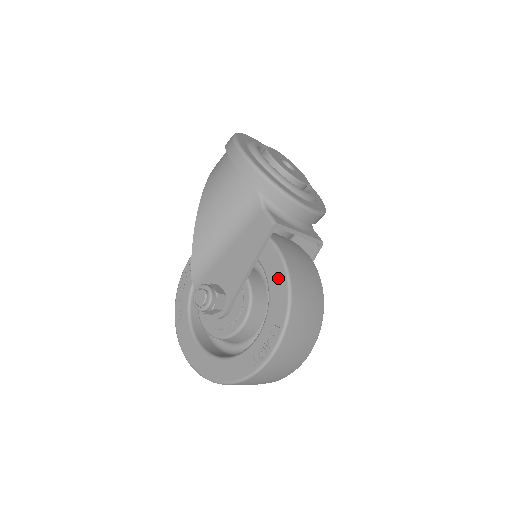
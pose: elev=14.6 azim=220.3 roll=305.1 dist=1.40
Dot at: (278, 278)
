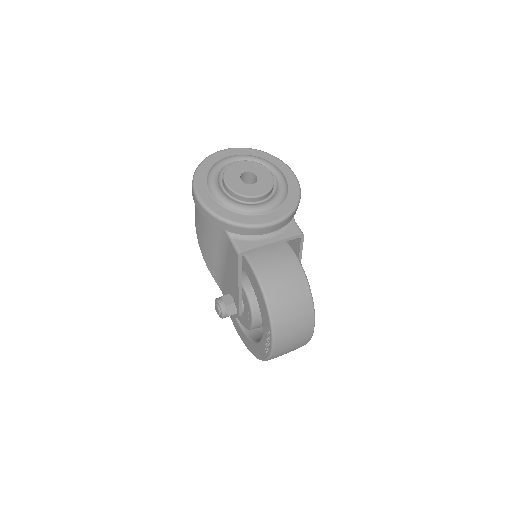
Dot at: (258, 292)
